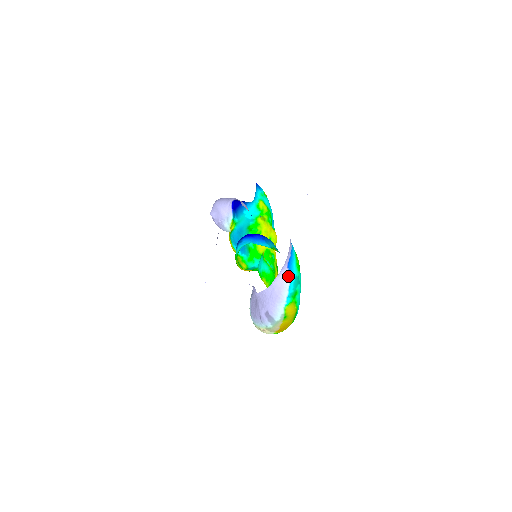
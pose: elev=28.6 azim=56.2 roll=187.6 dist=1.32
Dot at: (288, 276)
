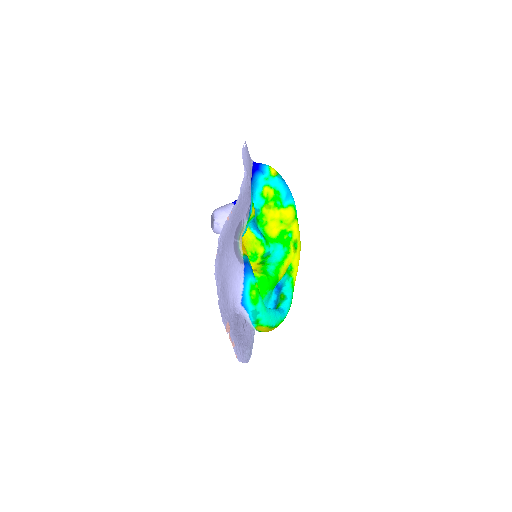
Dot at: (245, 311)
